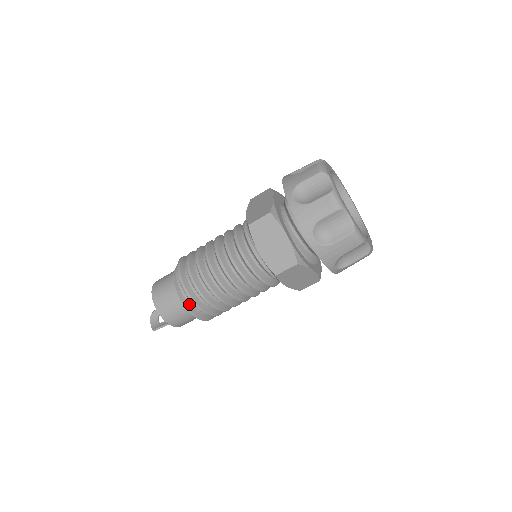
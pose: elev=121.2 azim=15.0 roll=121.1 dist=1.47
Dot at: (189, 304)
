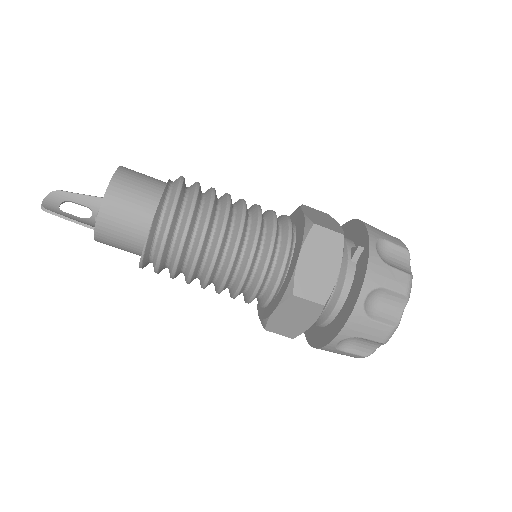
Dot at: (155, 228)
